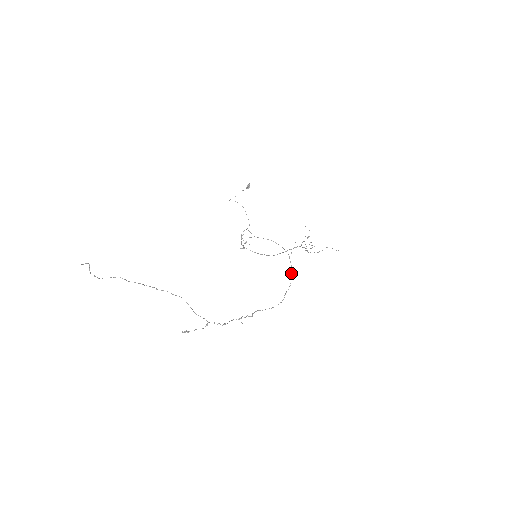
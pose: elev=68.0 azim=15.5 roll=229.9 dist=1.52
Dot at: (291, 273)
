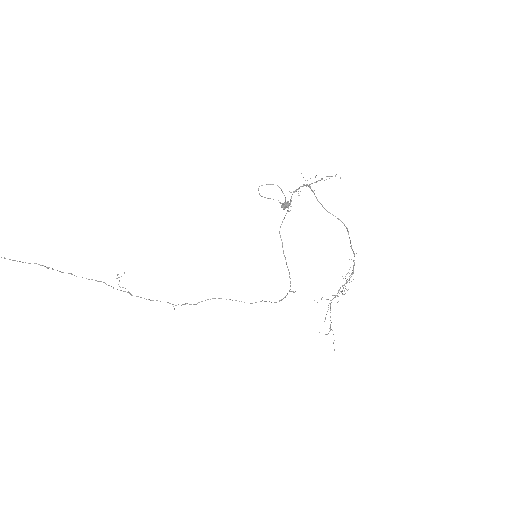
Dot at: (280, 300)
